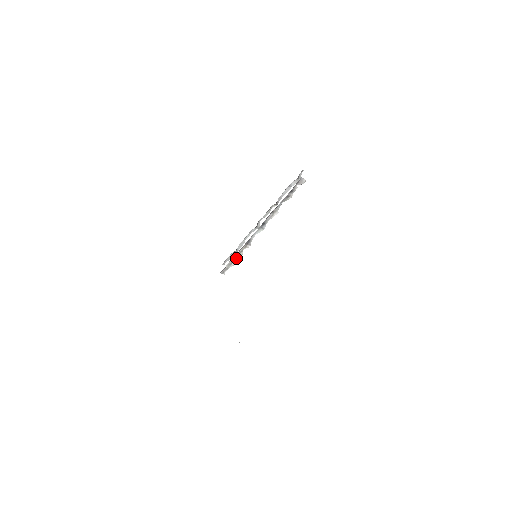
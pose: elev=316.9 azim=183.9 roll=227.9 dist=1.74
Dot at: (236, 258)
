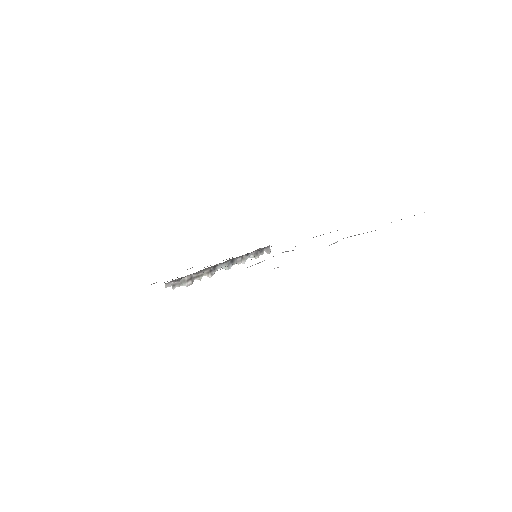
Dot at: (193, 279)
